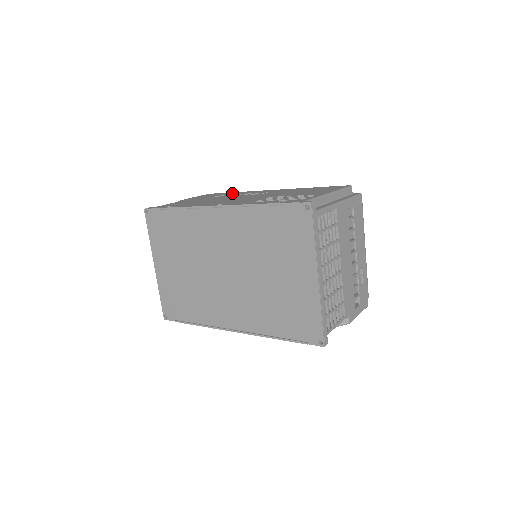
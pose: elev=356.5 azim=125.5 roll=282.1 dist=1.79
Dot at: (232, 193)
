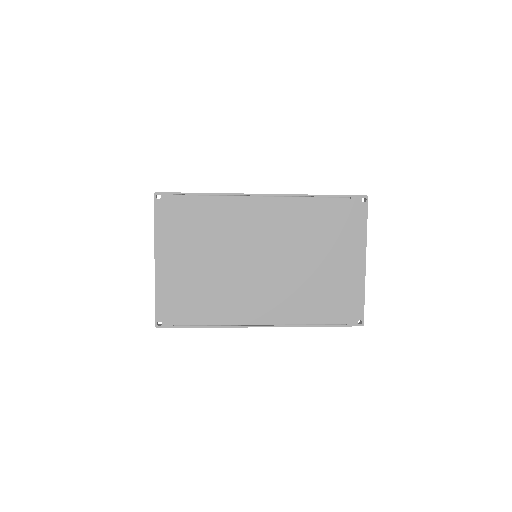
Dot at: occluded
